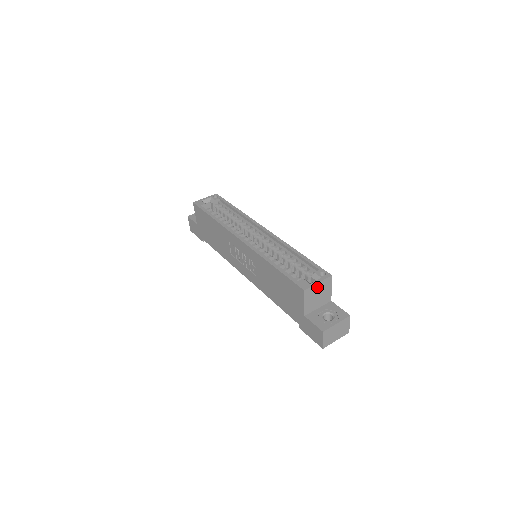
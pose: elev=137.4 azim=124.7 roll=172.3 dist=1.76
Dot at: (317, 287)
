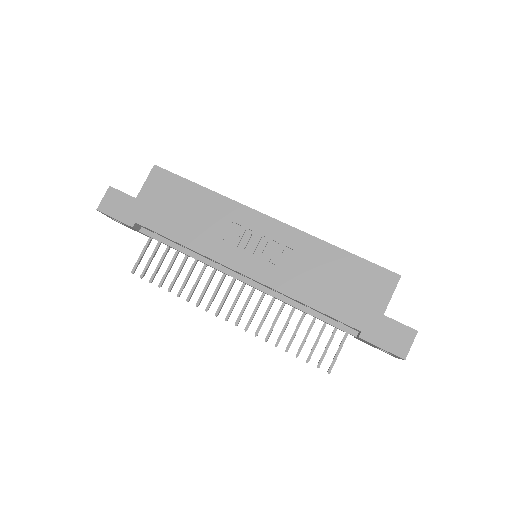
Dot at: occluded
